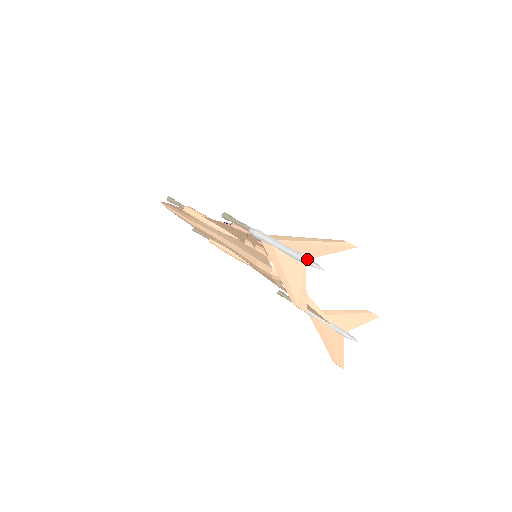
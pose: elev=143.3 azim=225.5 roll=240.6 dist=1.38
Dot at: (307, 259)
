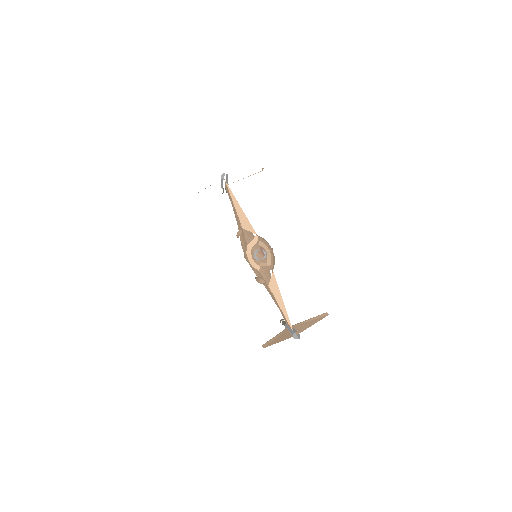
Dot at: occluded
